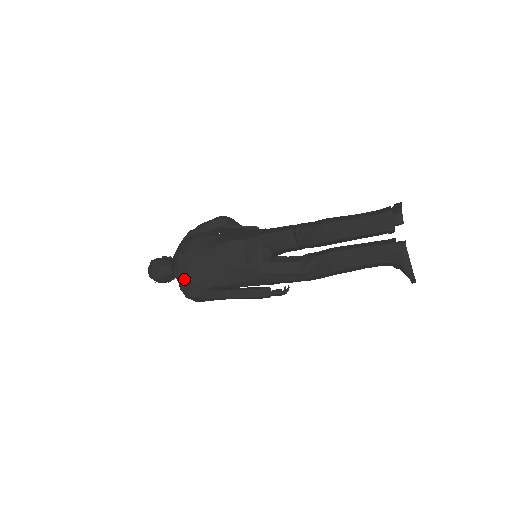
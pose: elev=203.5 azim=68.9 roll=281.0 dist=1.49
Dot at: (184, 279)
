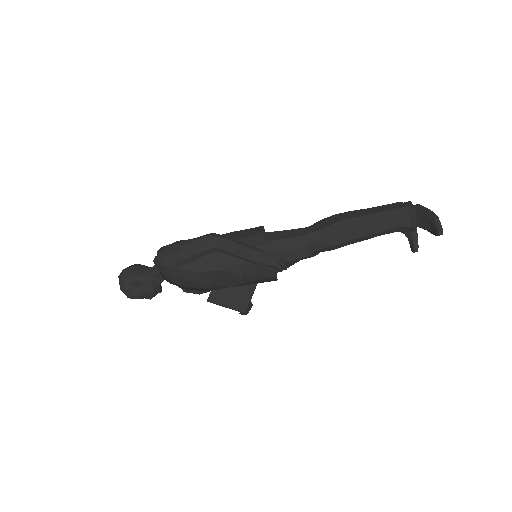
Dot at: occluded
